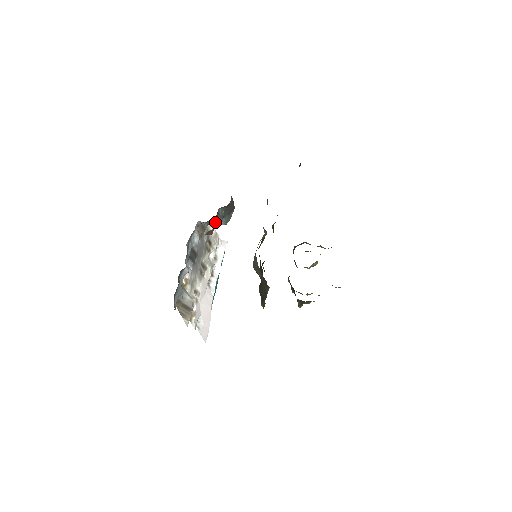
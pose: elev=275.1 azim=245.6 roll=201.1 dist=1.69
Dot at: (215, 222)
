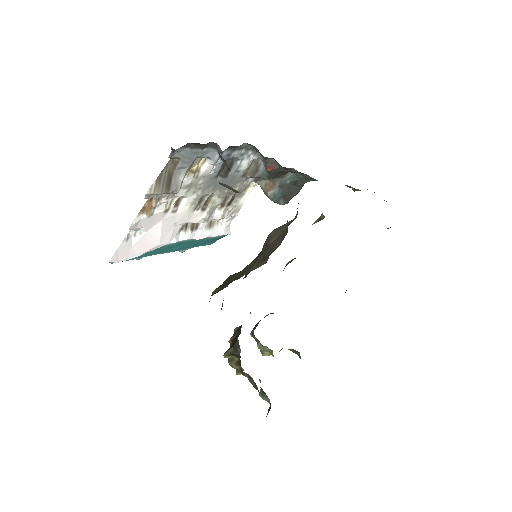
Dot at: (267, 183)
